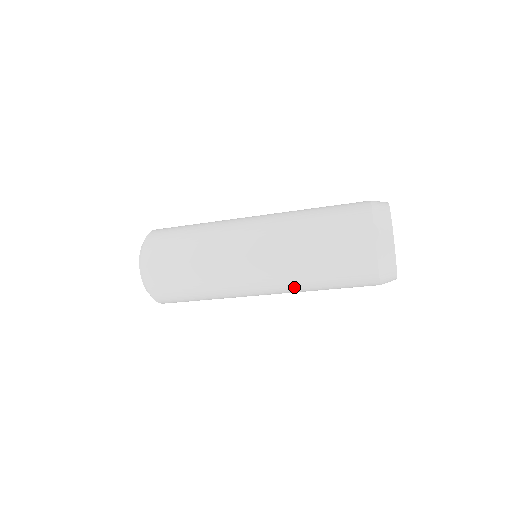
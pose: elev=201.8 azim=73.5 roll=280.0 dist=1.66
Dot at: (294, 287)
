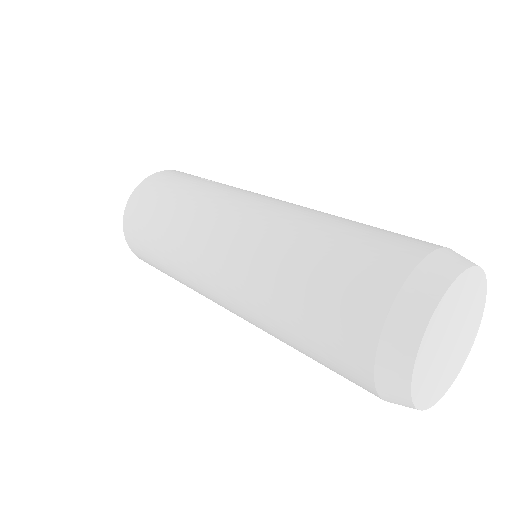
Dot at: occluded
